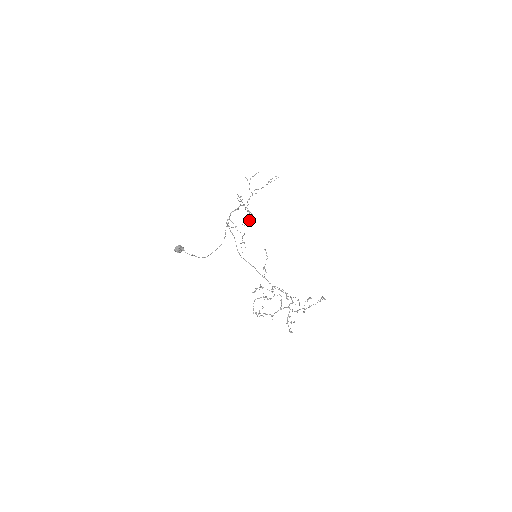
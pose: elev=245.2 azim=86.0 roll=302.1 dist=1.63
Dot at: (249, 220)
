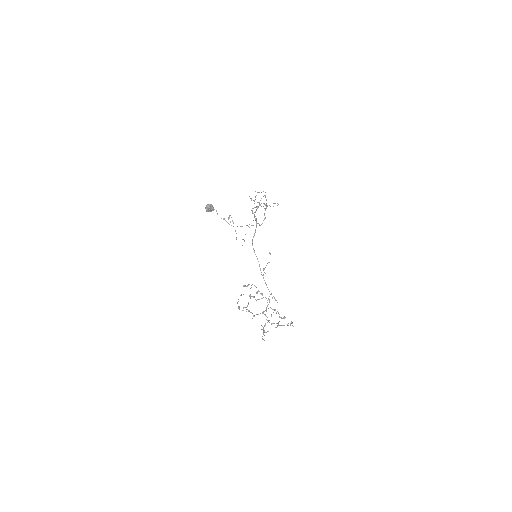
Dot at: occluded
